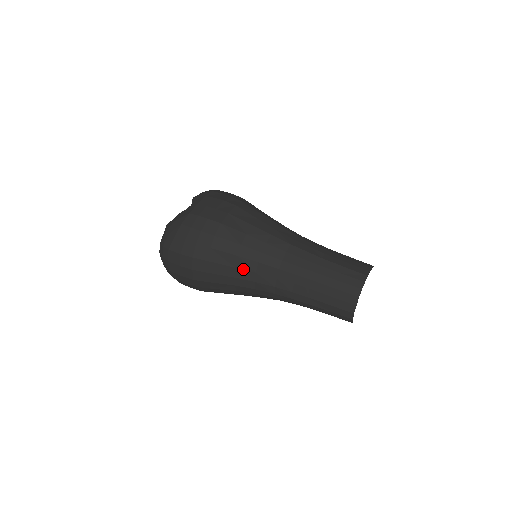
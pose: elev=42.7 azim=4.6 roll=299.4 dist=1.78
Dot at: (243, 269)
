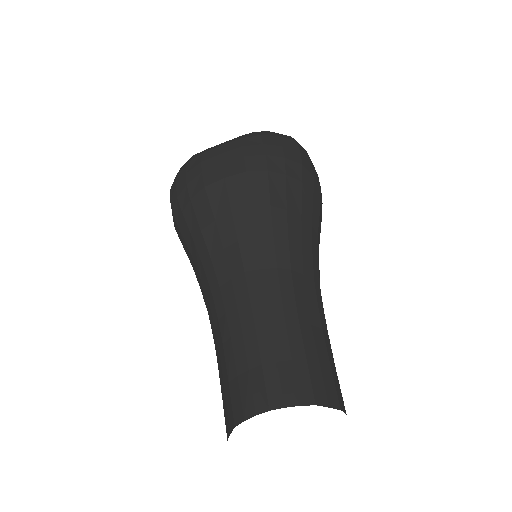
Dot at: (195, 263)
